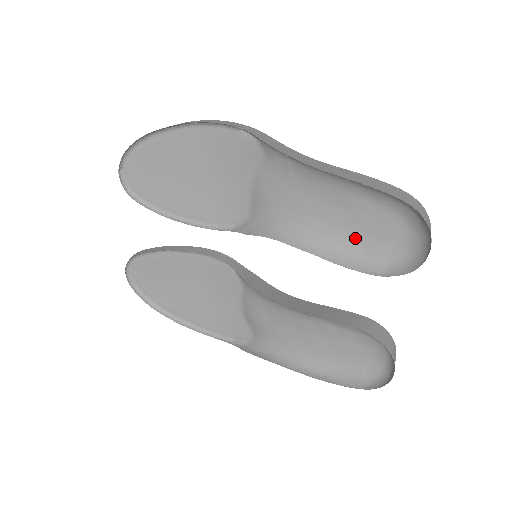
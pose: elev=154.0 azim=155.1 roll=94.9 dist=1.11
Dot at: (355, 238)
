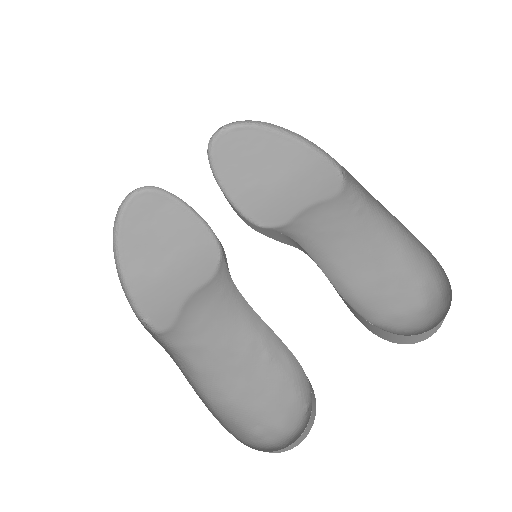
Dot at: (366, 287)
